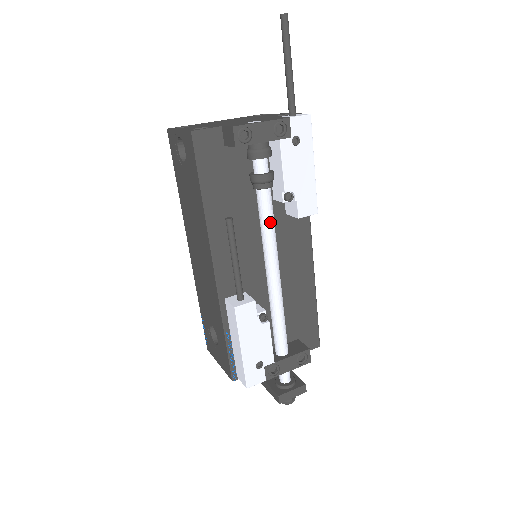
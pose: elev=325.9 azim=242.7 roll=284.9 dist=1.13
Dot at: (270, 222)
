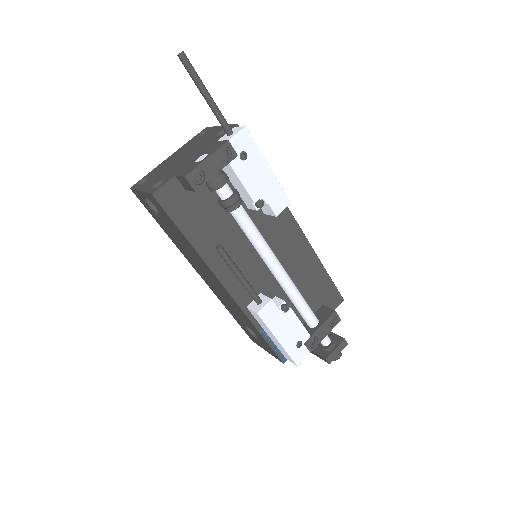
Dot at: (254, 232)
